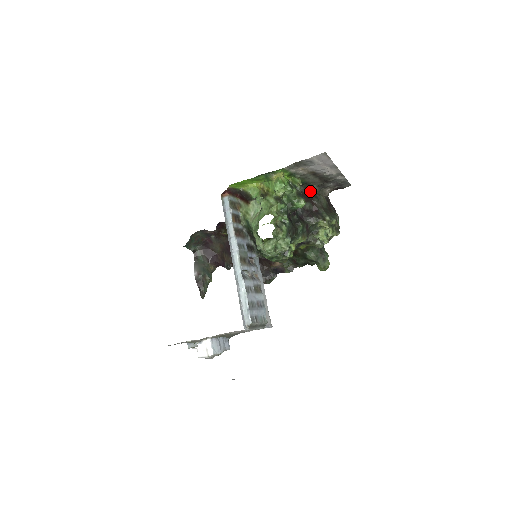
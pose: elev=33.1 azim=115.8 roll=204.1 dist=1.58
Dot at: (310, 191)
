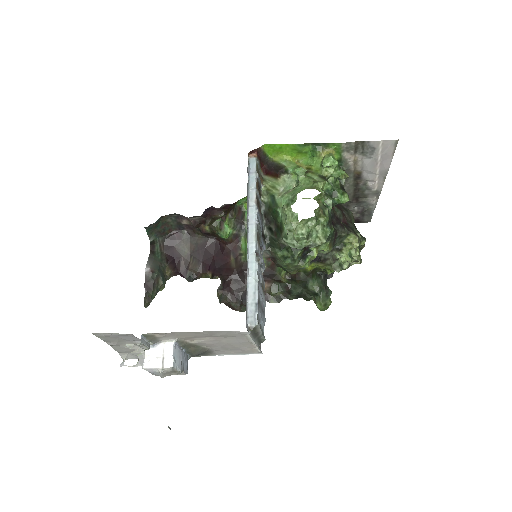
Dot at: occluded
